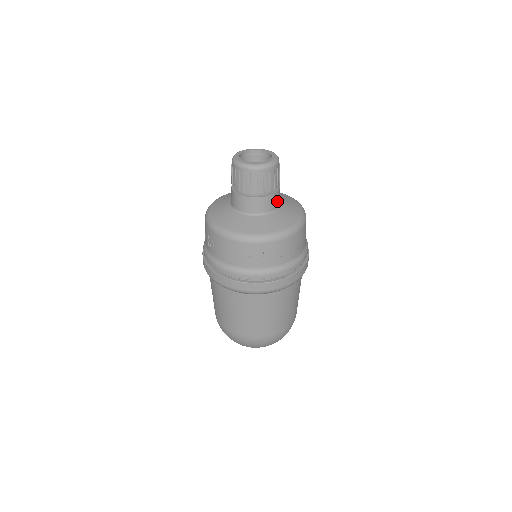
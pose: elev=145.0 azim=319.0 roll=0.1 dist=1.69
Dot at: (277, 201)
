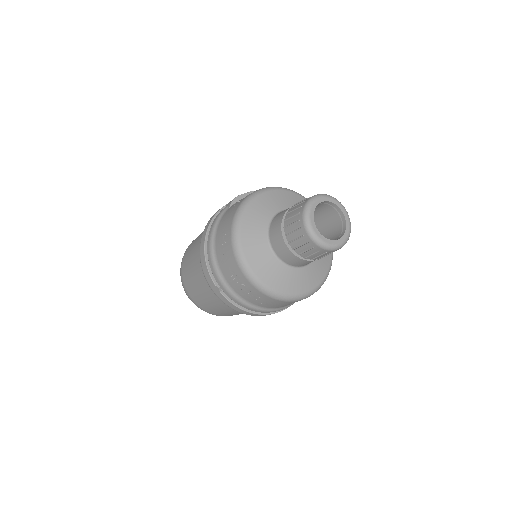
Dot at: occluded
